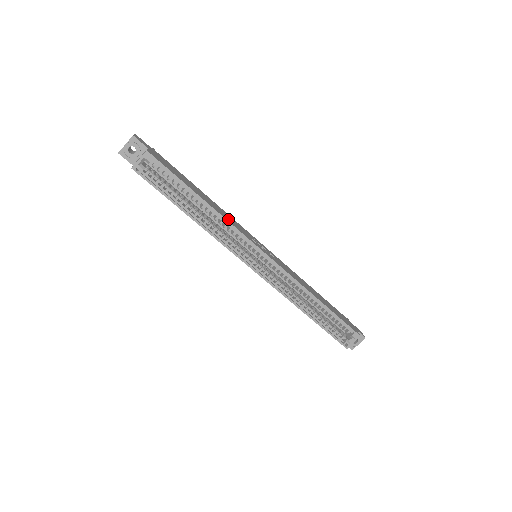
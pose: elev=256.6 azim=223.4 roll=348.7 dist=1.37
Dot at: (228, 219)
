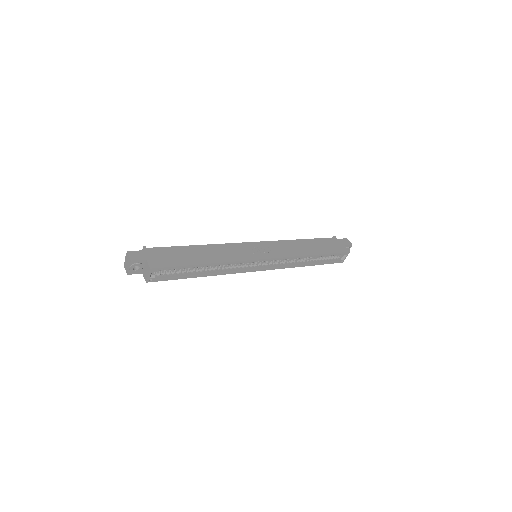
Dot at: (227, 257)
